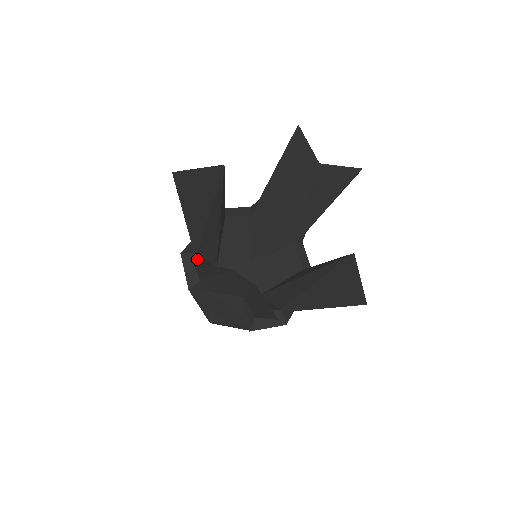
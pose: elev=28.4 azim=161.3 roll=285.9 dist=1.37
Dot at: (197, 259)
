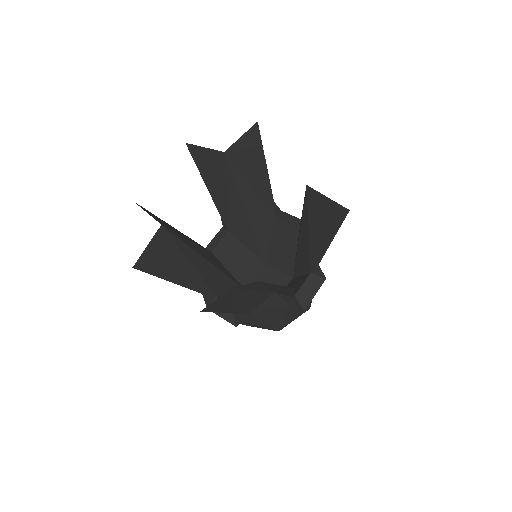
Dot at: occluded
